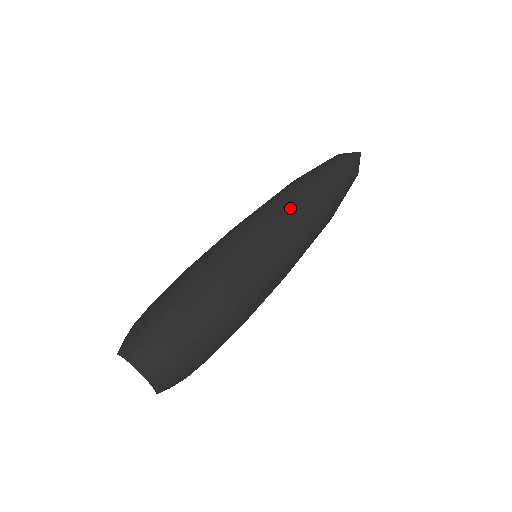
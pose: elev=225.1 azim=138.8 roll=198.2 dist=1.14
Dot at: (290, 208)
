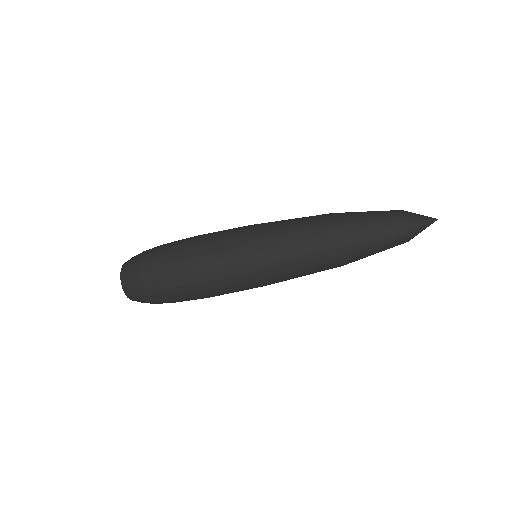
Dot at: (295, 252)
